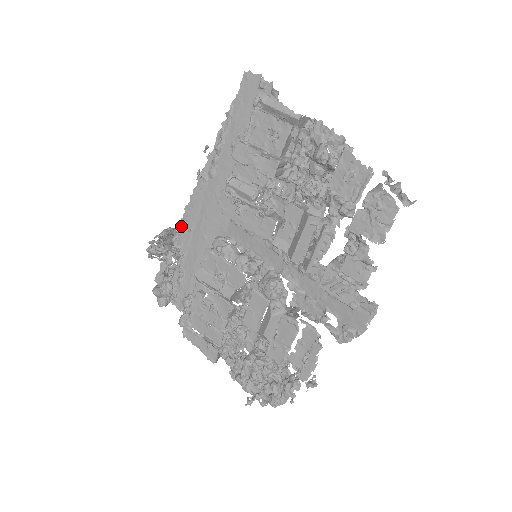
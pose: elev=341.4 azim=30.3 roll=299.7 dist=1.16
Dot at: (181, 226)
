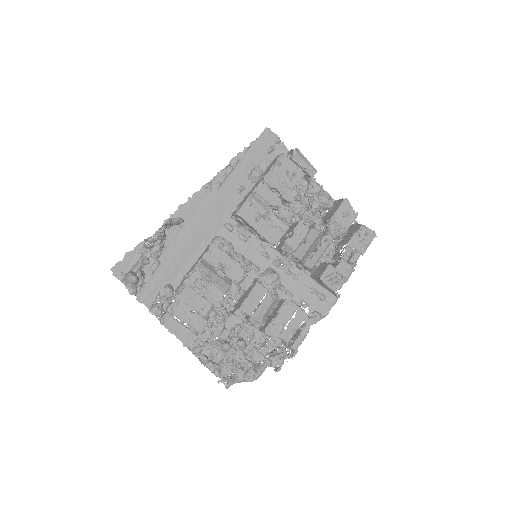
Dot at: occluded
